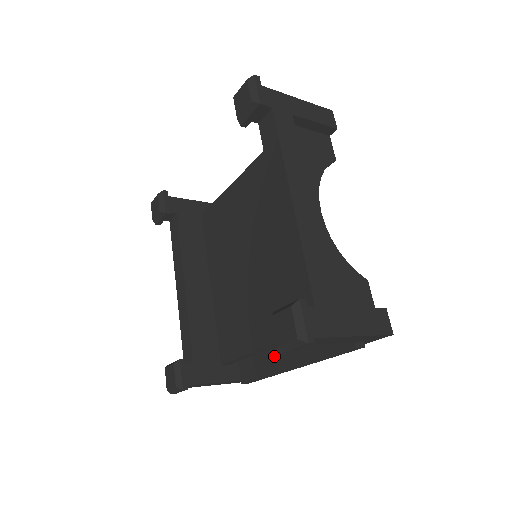
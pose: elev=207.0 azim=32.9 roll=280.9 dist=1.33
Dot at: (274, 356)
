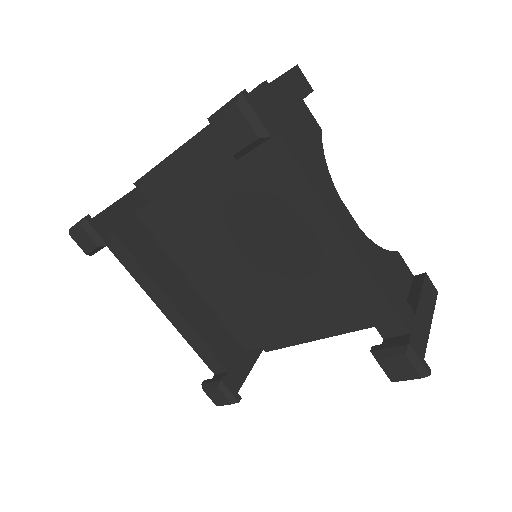
Dot at: occluded
